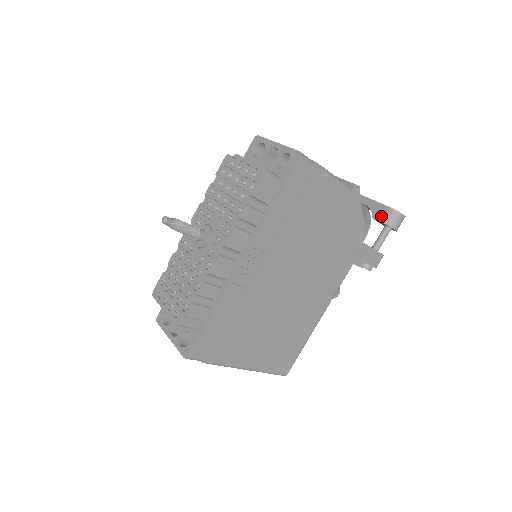
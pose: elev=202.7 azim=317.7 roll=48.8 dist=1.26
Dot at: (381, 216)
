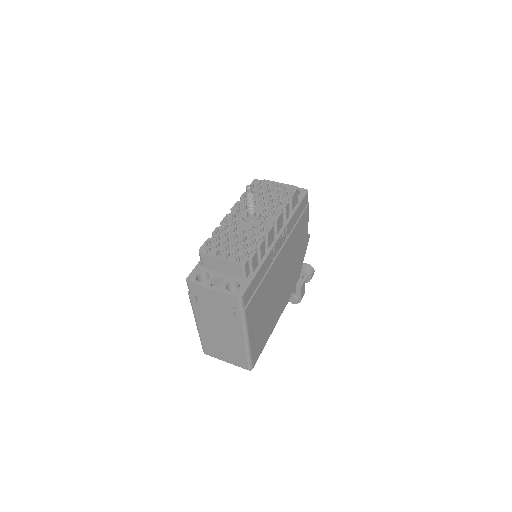
Dot at: (303, 268)
